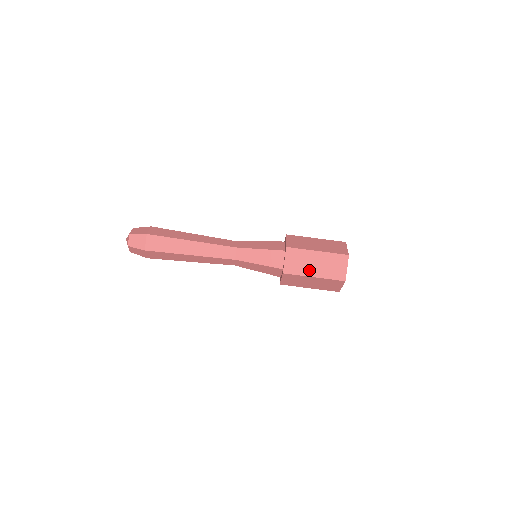
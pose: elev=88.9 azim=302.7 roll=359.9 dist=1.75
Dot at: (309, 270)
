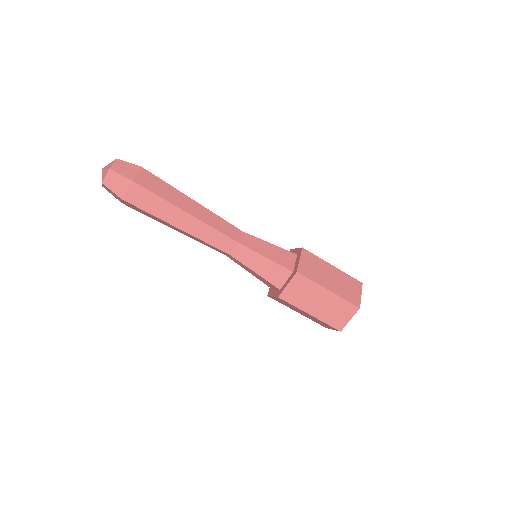
Dot at: (309, 306)
